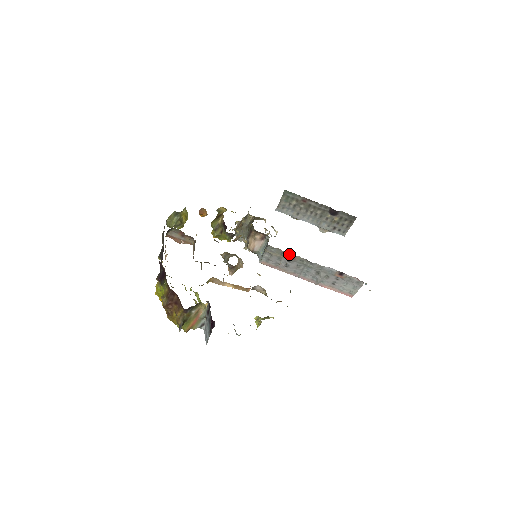
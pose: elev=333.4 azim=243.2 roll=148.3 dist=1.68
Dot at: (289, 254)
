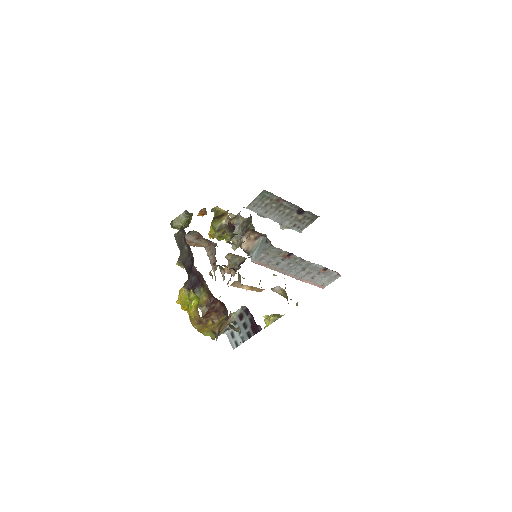
Dot at: (287, 253)
